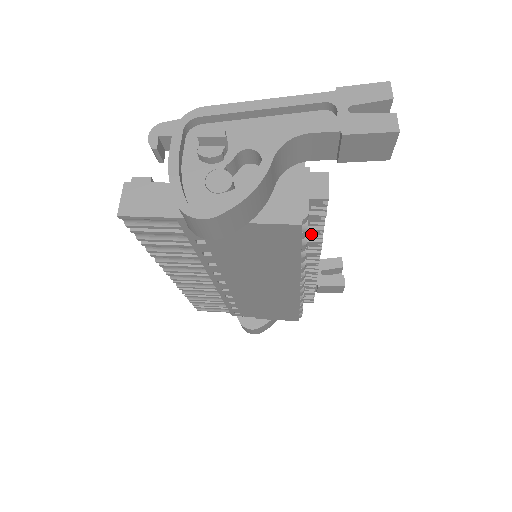
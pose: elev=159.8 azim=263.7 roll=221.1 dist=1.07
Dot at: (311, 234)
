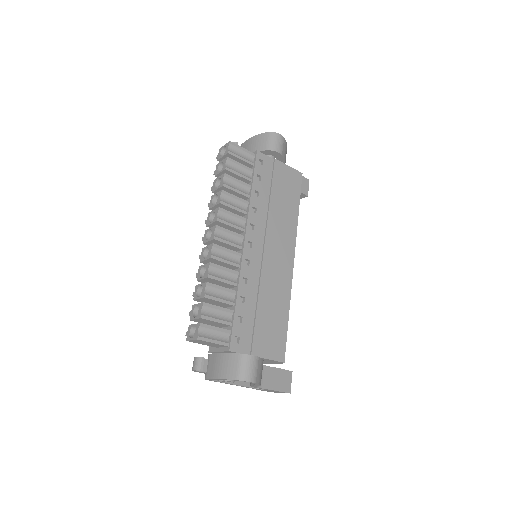
Dot at: occluded
